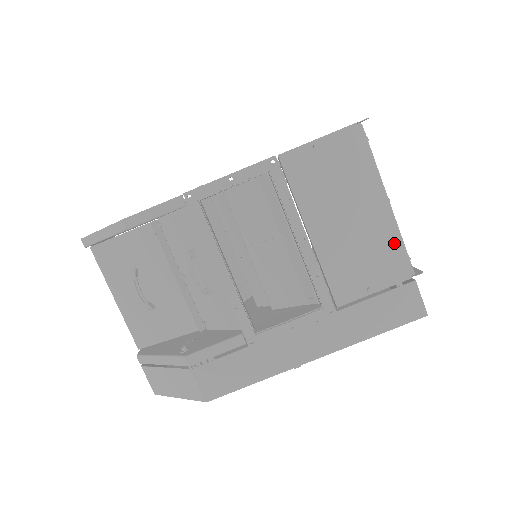
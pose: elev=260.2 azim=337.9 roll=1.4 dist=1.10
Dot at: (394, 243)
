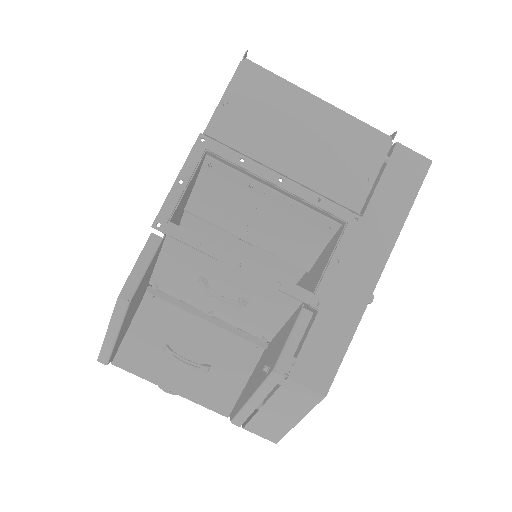
Dot at: (354, 127)
